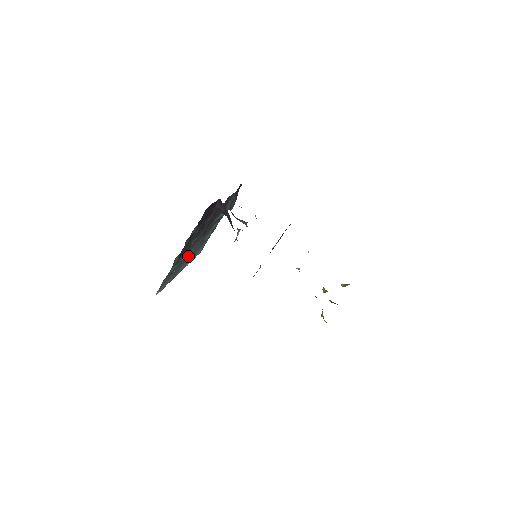
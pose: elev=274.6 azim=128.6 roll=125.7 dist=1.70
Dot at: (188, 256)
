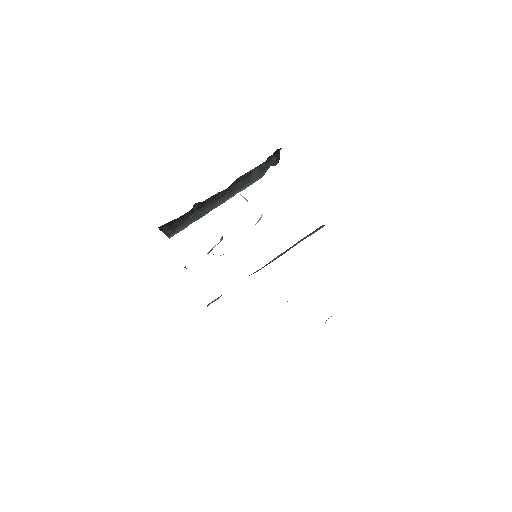
Dot at: (213, 205)
